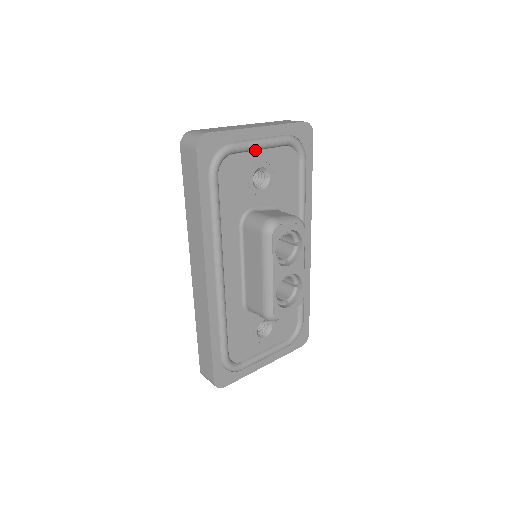
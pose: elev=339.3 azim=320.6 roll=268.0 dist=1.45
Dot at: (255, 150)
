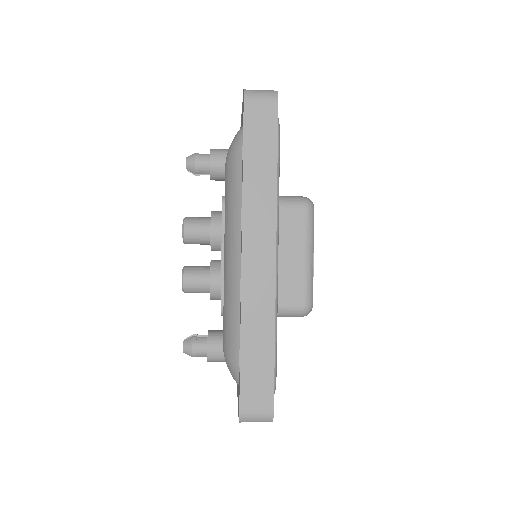
Dot at: occluded
